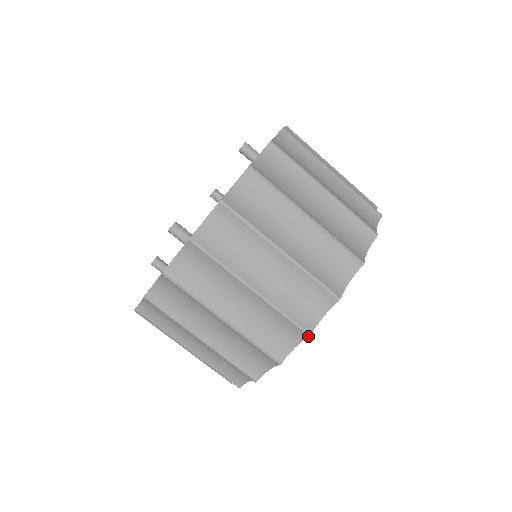
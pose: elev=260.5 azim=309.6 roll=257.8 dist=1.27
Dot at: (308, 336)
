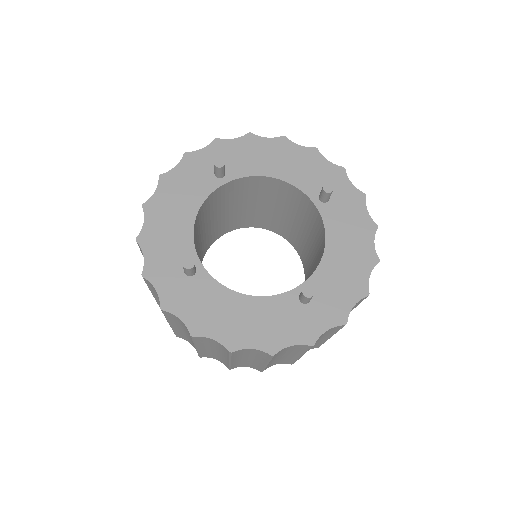
Dot at: occluded
